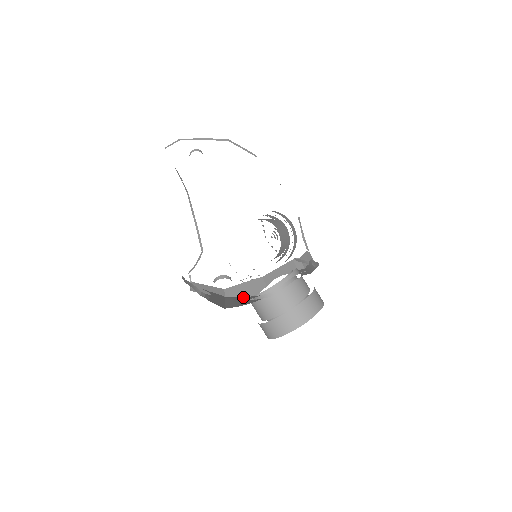
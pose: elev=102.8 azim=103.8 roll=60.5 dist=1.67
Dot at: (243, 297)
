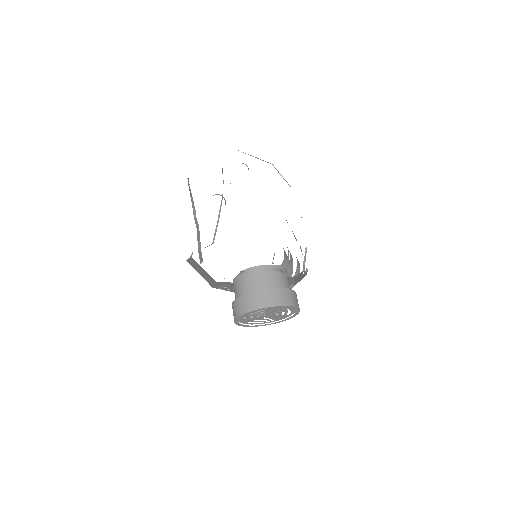
Dot at: occluded
